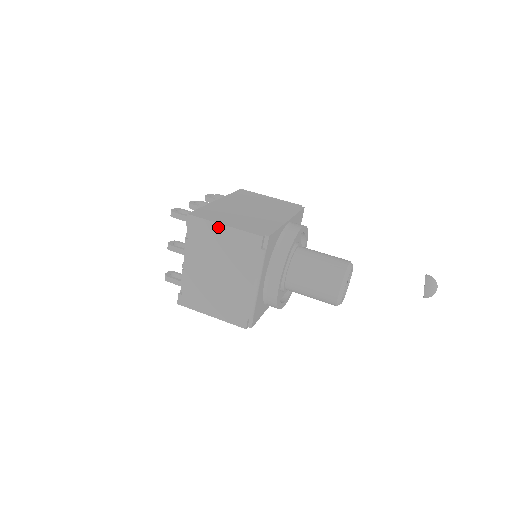
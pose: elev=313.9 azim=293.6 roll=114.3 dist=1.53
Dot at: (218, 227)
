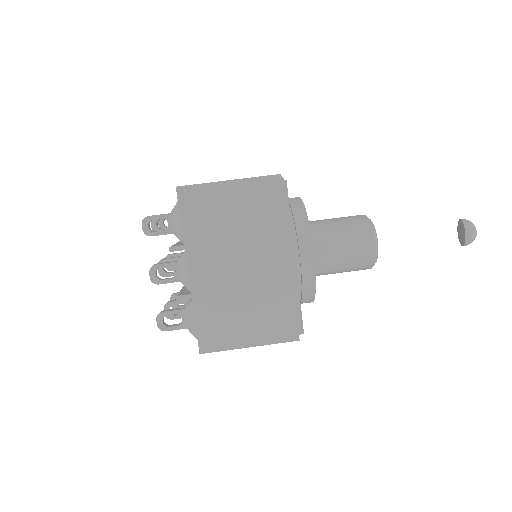
Dot at: (242, 347)
